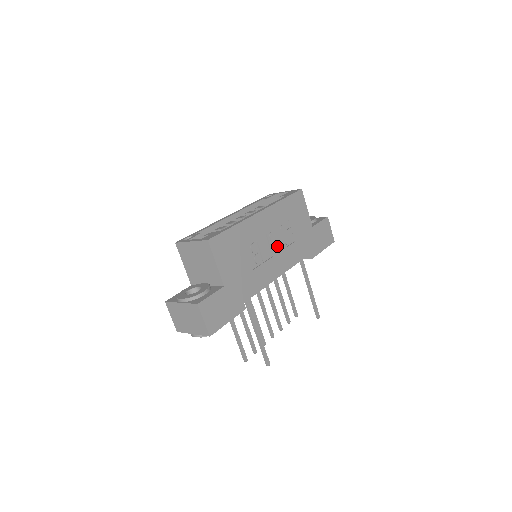
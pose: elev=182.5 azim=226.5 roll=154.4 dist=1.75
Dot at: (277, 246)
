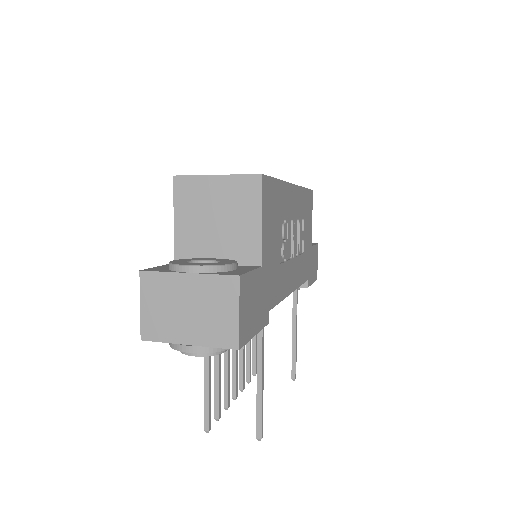
Dot at: (295, 247)
